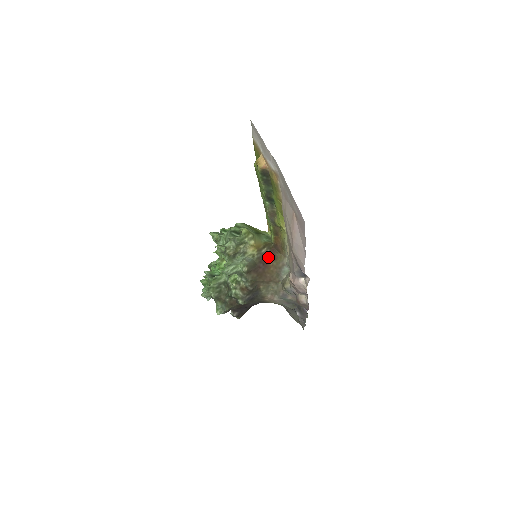
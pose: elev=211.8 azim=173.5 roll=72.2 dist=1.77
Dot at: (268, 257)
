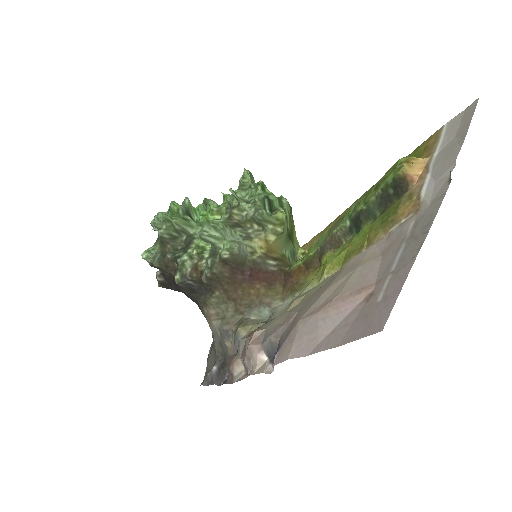
Dot at: (266, 275)
